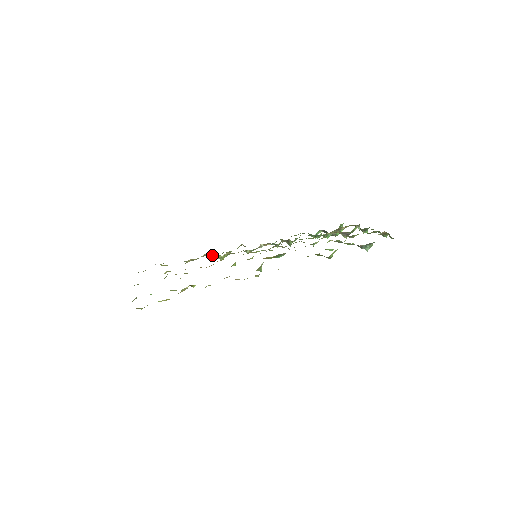
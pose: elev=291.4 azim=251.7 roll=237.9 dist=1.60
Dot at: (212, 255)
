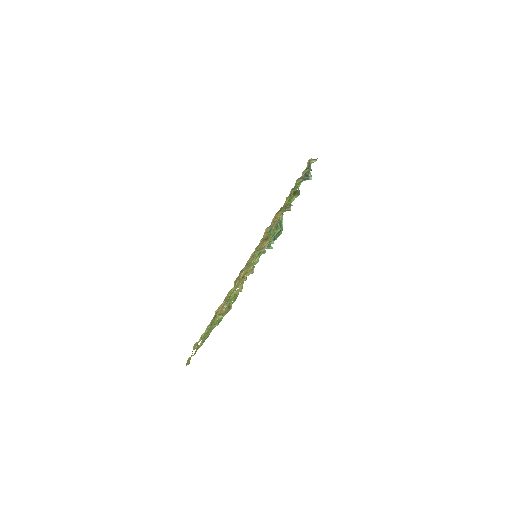
Dot at: (225, 305)
